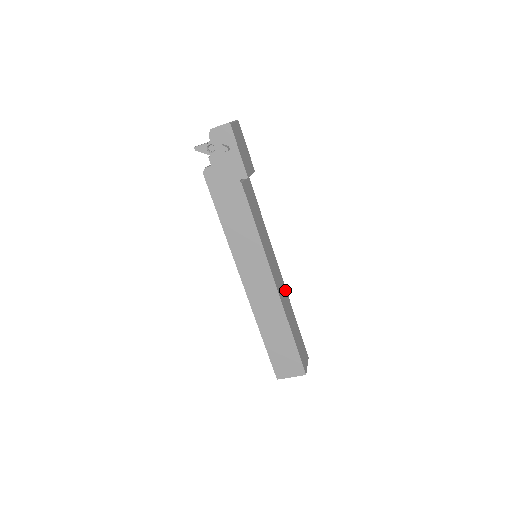
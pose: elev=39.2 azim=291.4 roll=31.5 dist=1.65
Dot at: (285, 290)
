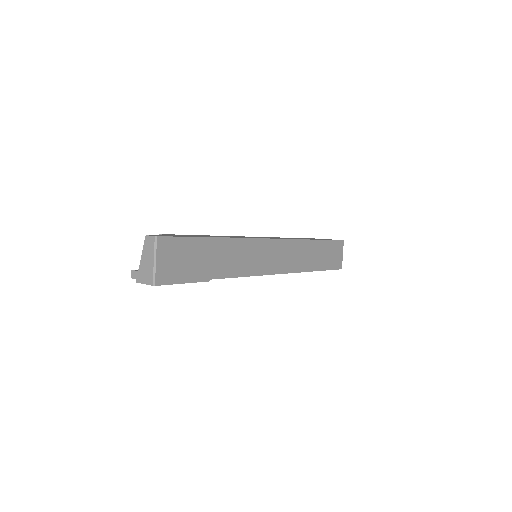
Dot at: (300, 243)
